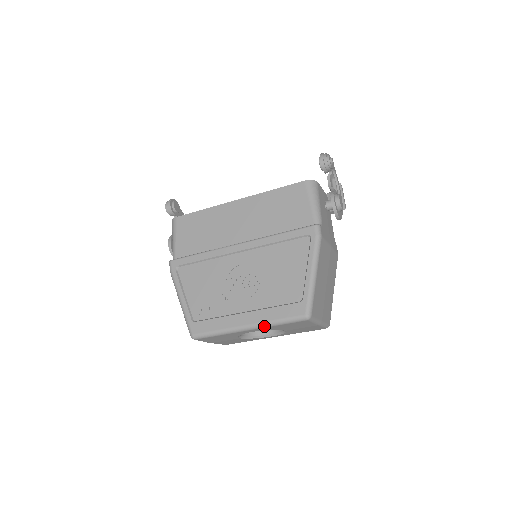
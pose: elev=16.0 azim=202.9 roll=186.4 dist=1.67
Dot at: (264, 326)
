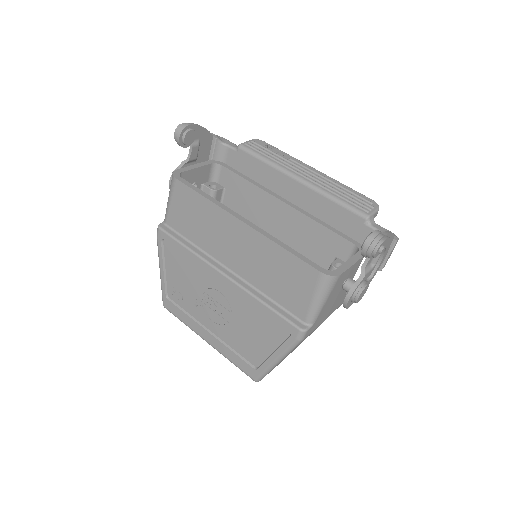
Dot at: (220, 353)
